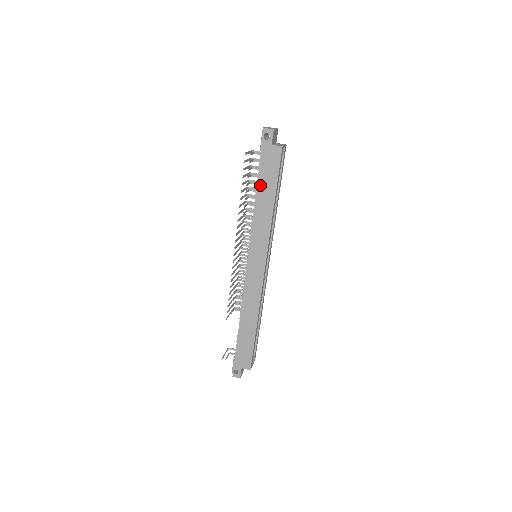
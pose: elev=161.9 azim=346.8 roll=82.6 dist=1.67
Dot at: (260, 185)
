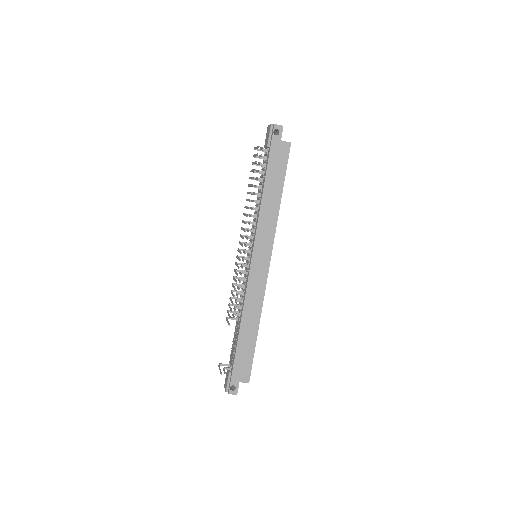
Dot at: (268, 180)
